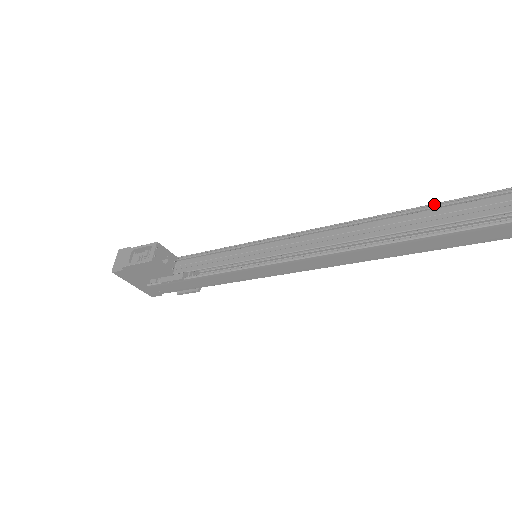
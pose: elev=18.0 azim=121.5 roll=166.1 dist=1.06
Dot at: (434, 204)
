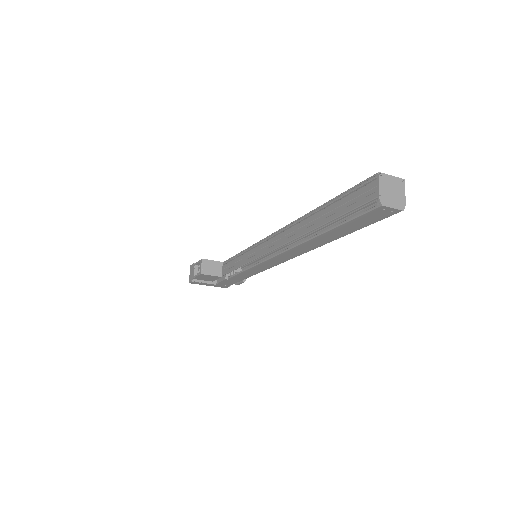
Dot at: (323, 204)
